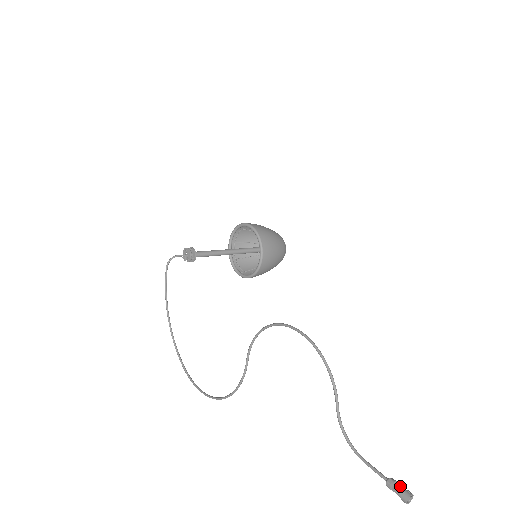
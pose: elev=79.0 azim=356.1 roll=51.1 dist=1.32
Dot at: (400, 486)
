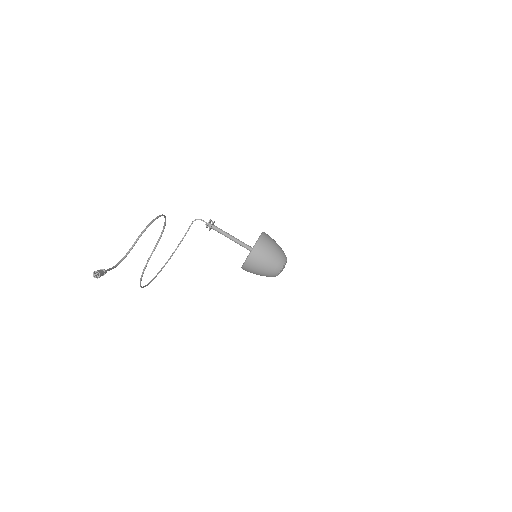
Dot at: (102, 270)
